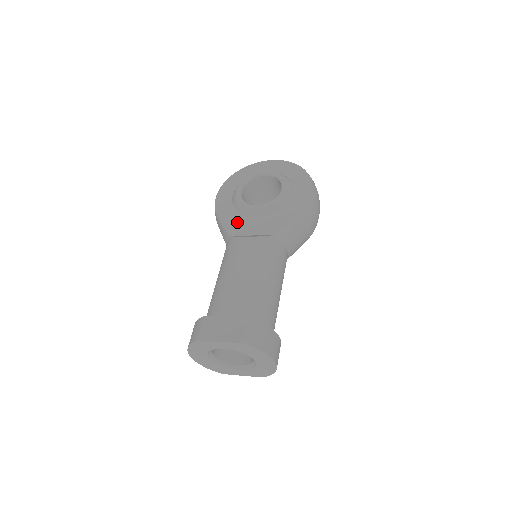
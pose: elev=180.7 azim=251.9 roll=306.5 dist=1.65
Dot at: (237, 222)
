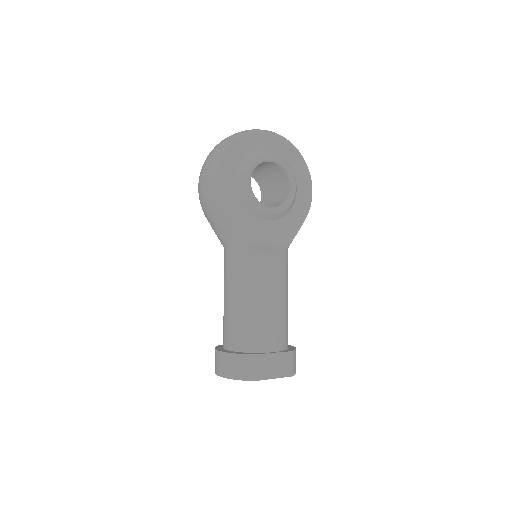
Dot at: (249, 225)
